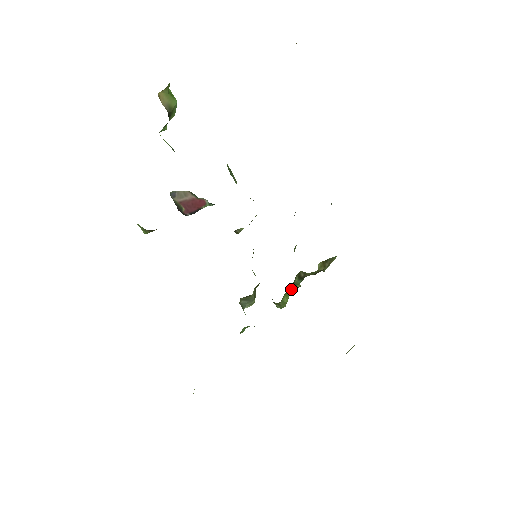
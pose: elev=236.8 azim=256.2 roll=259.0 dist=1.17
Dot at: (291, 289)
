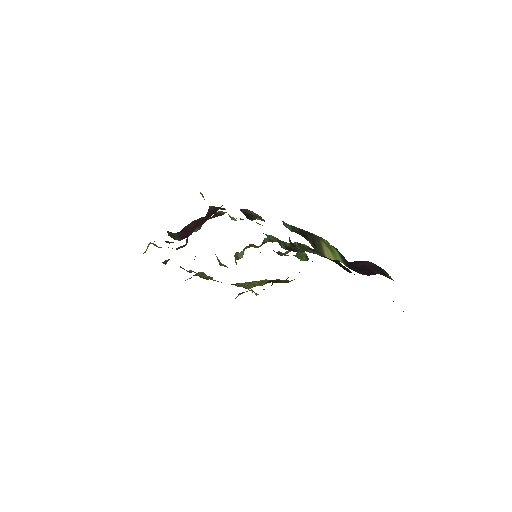
Dot at: occluded
